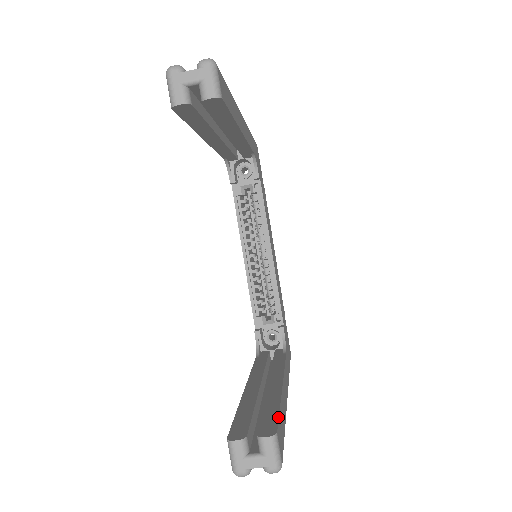
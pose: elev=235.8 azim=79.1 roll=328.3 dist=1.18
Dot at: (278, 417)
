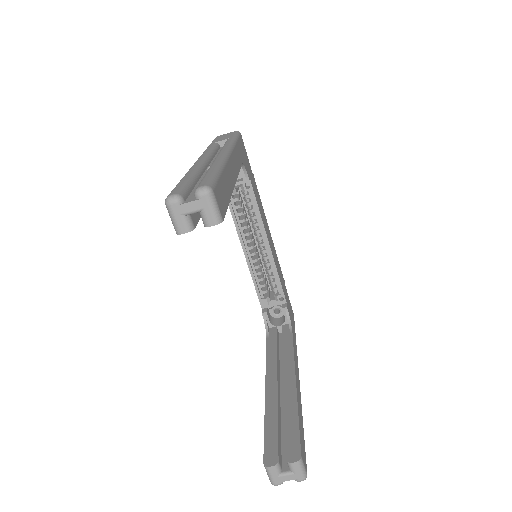
Dot at: (299, 435)
